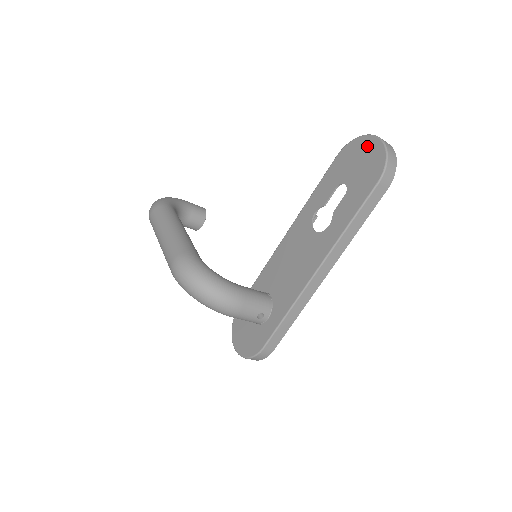
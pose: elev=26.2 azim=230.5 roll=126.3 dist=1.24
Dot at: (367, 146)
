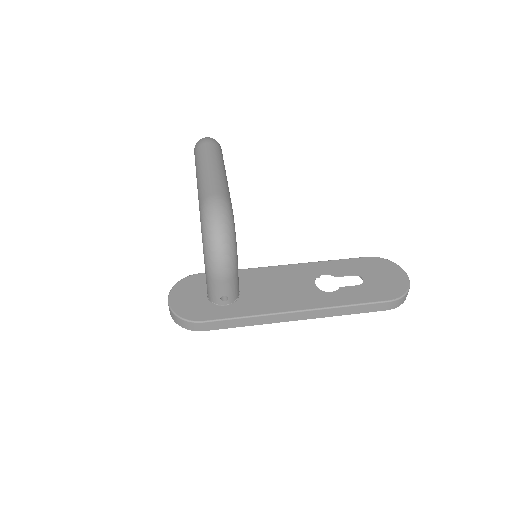
Dot at: (396, 273)
